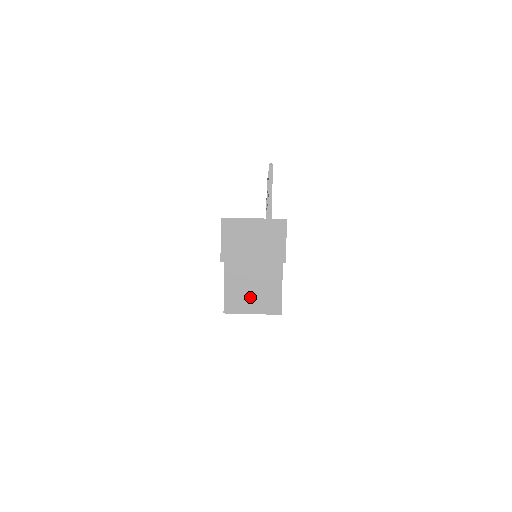
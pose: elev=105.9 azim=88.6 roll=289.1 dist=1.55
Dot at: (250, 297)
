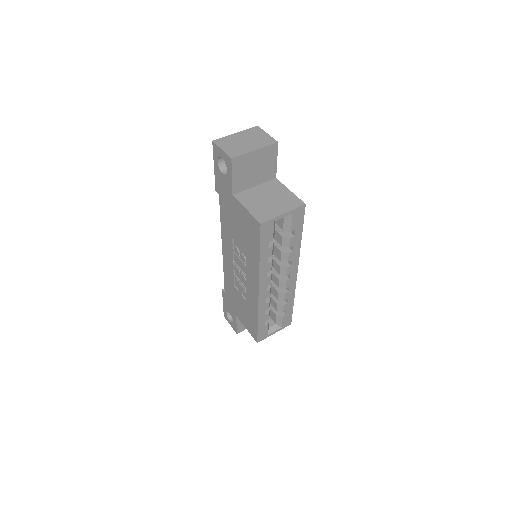
Dot at: (272, 206)
